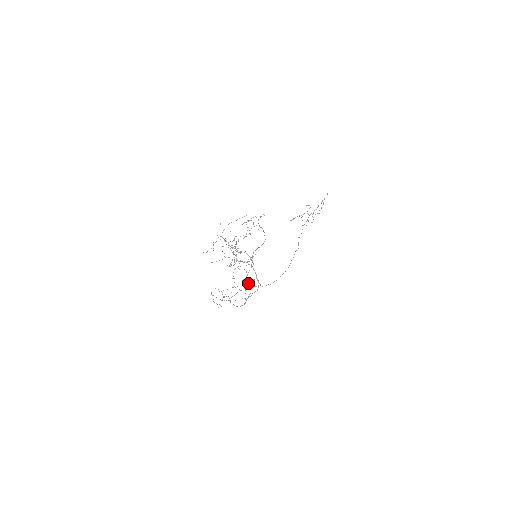
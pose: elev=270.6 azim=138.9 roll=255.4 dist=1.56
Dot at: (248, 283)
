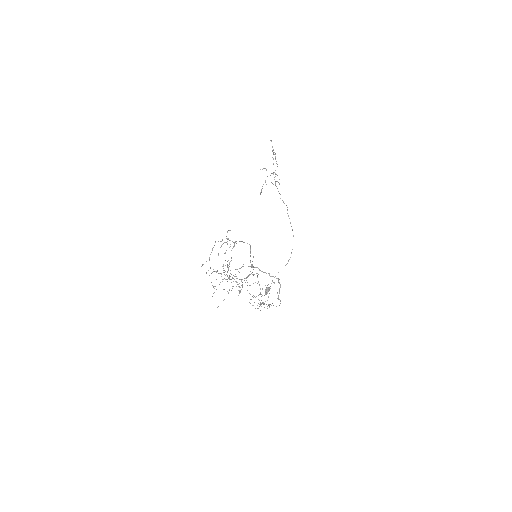
Dot at: occluded
